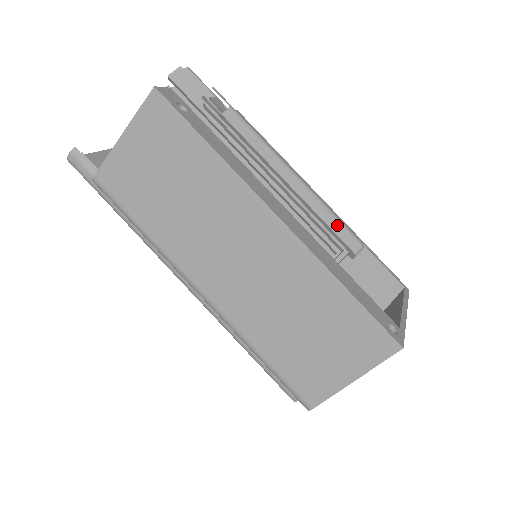
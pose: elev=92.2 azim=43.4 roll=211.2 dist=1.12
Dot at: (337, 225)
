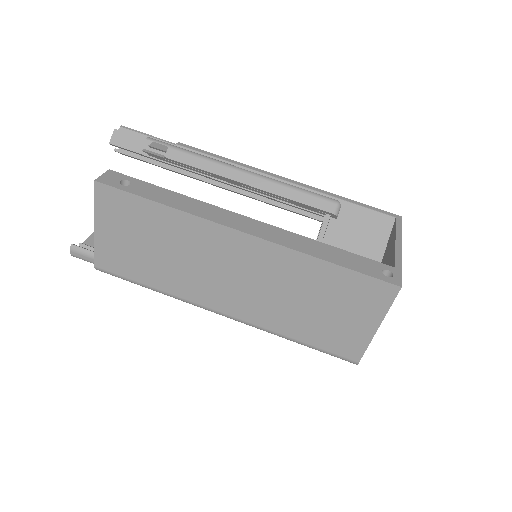
Dot at: (307, 198)
